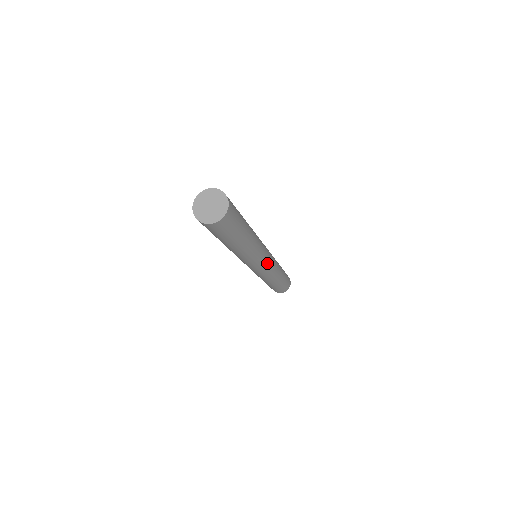
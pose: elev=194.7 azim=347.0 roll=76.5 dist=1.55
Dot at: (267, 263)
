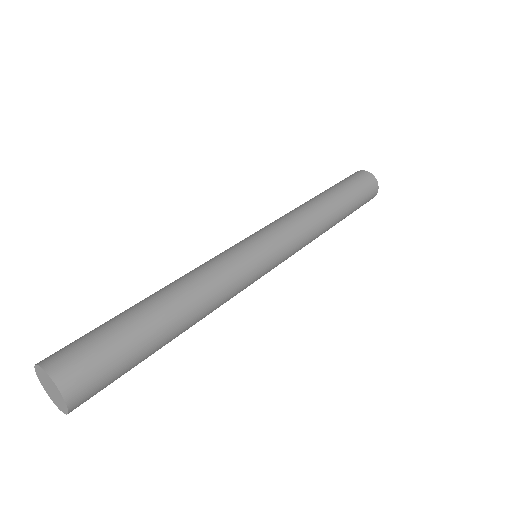
Dot at: occluded
